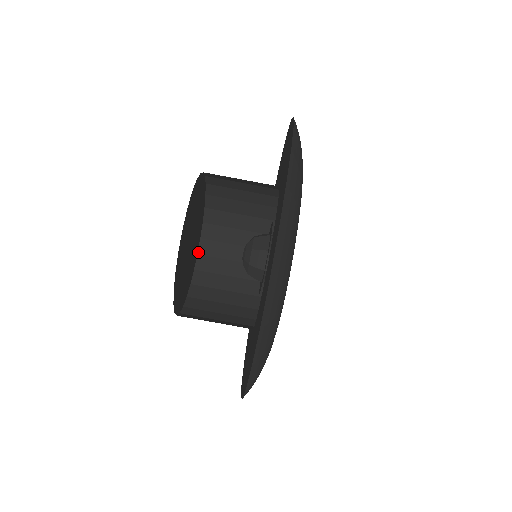
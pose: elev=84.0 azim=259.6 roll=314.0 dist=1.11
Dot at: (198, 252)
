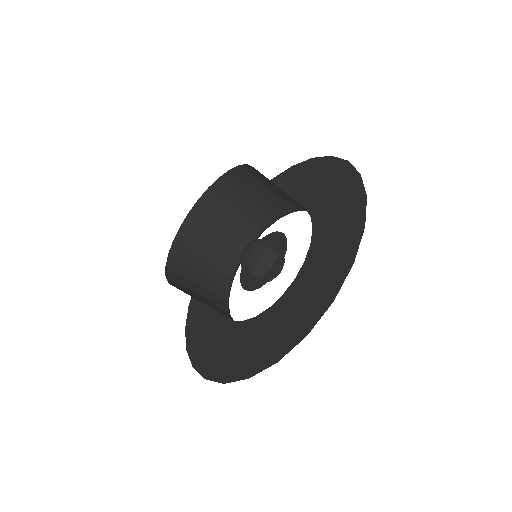
Dot at: (231, 169)
